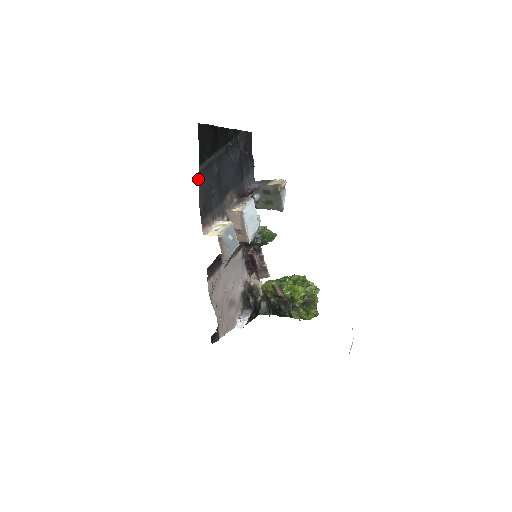
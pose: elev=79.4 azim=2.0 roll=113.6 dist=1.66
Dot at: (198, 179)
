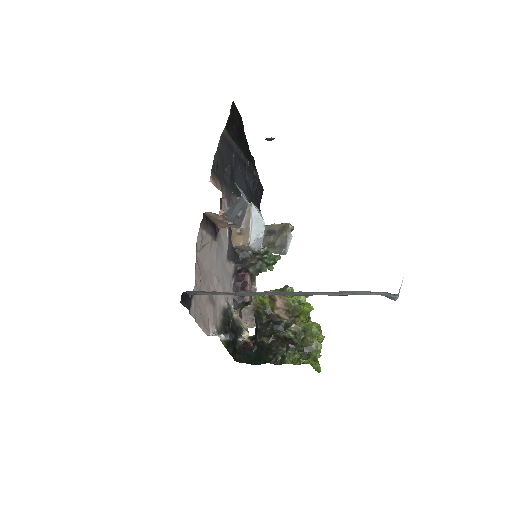
Dot at: (220, 137)
